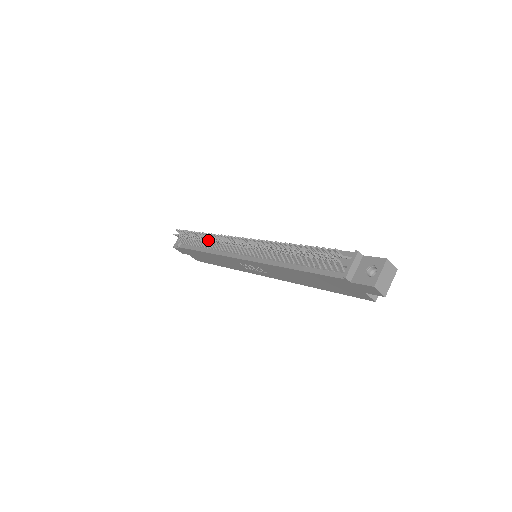
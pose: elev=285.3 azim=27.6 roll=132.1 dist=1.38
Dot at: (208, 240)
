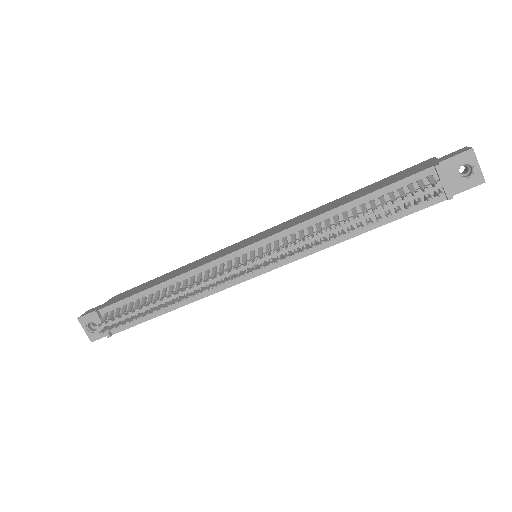
Dot at: (186, 298)
